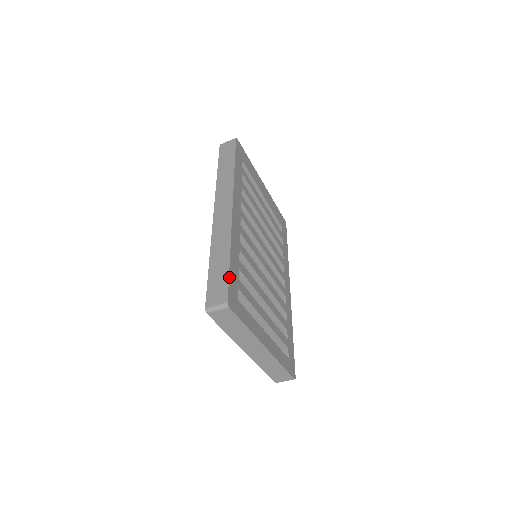
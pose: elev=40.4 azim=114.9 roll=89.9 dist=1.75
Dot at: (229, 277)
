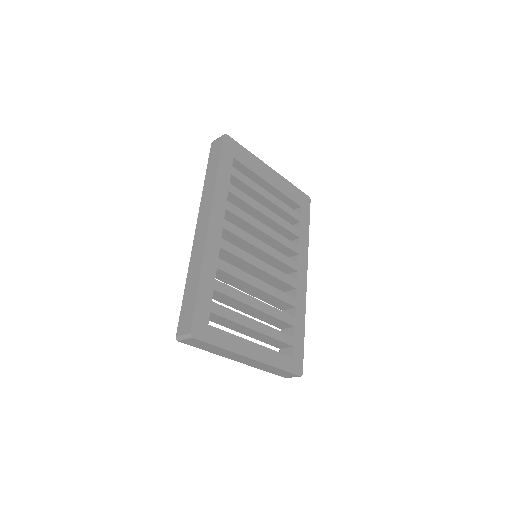
Dot at: (196, 305)
